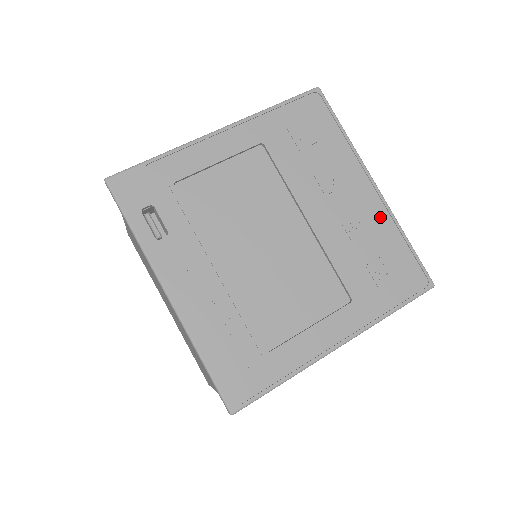
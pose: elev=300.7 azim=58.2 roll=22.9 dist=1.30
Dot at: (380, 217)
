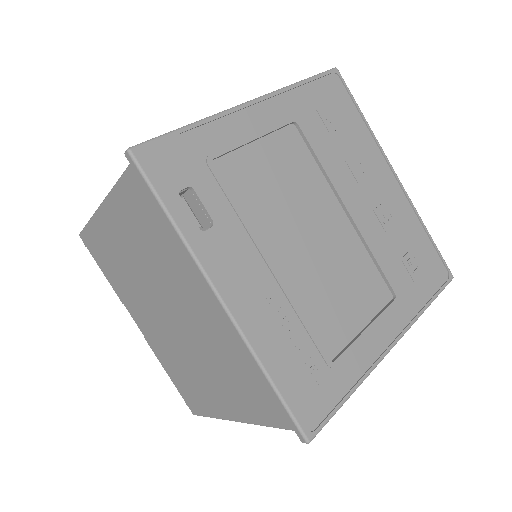
Dot at: (404, 208)
